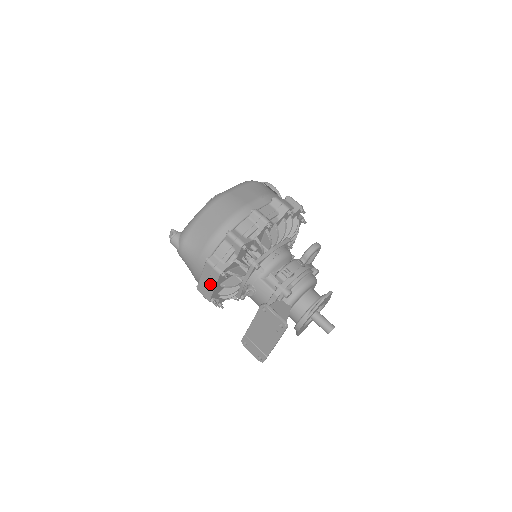
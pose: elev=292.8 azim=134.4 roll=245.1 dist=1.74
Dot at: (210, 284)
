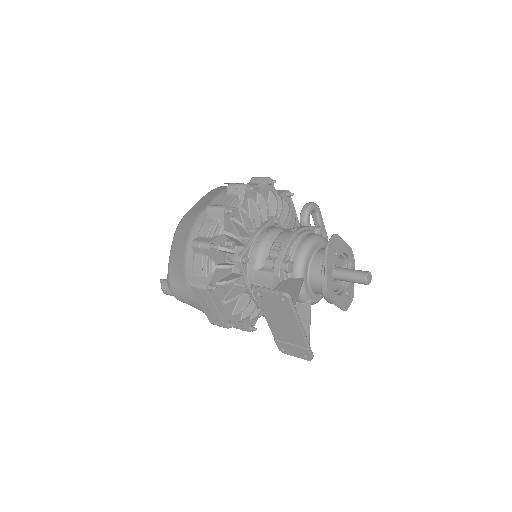
Dot at: (211, 308)
